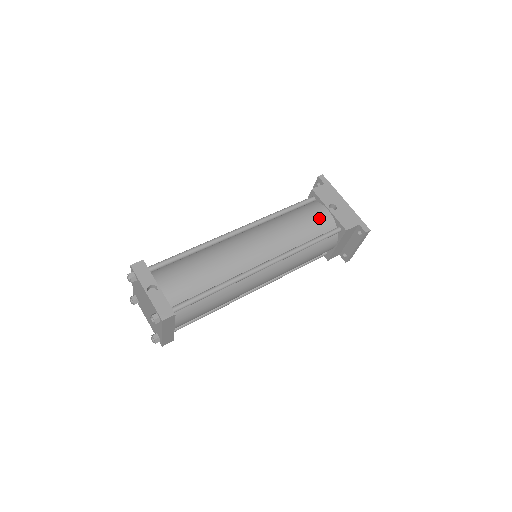
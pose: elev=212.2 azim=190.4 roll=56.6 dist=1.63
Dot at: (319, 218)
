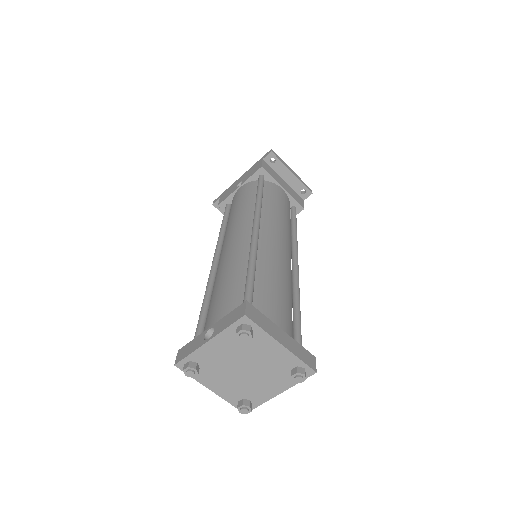
Dot at: (242, 192)
